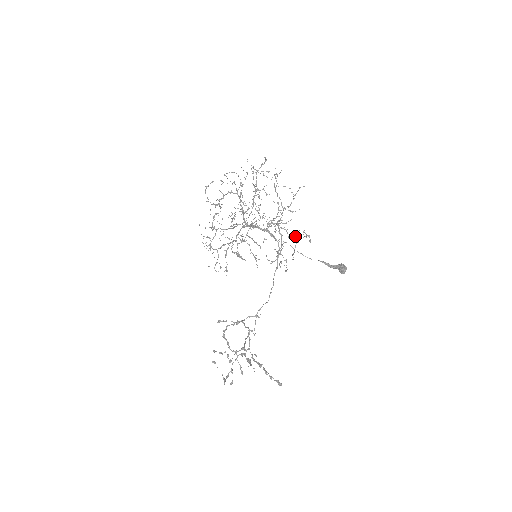
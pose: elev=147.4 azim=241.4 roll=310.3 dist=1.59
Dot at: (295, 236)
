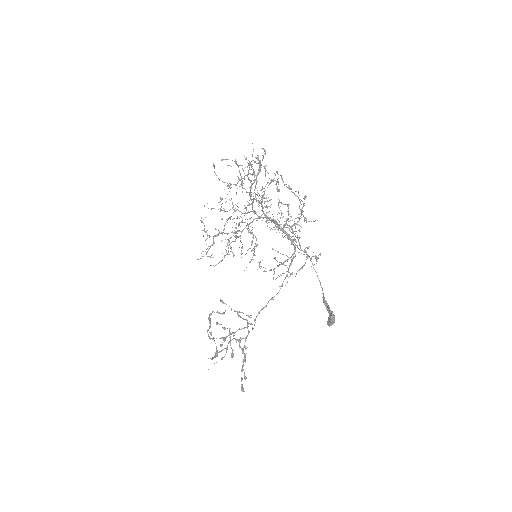
Dot at: occluded
